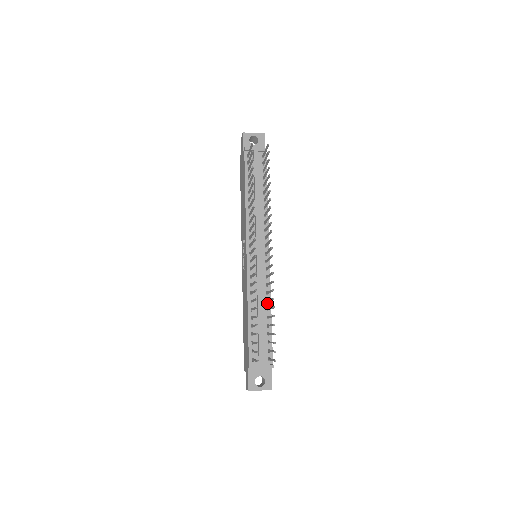
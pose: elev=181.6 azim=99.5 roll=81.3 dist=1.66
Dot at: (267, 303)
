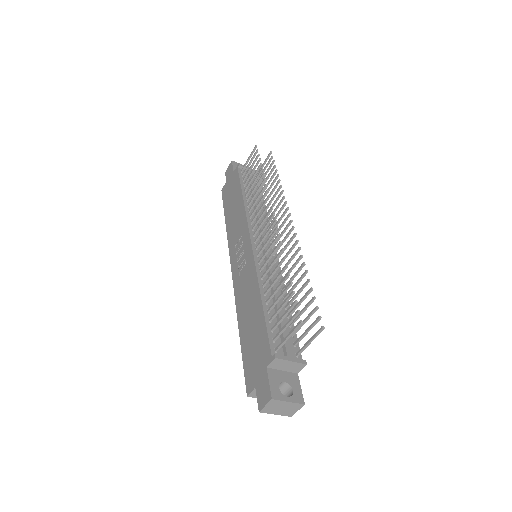
Dot at: occluded
